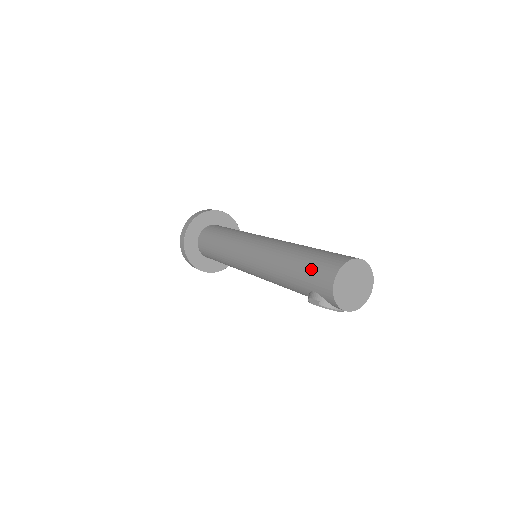
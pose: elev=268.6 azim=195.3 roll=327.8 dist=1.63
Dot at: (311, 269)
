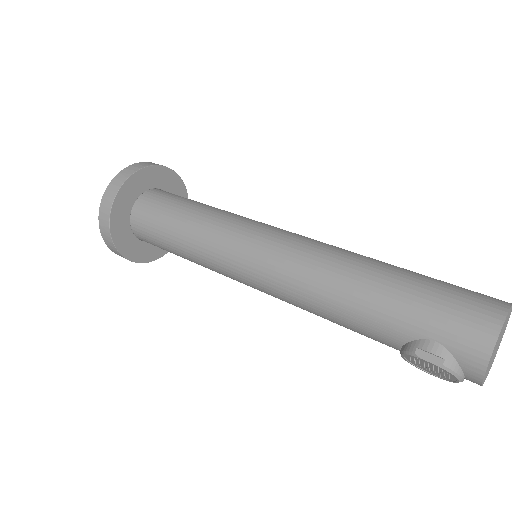
Dot at: (436, 302)
